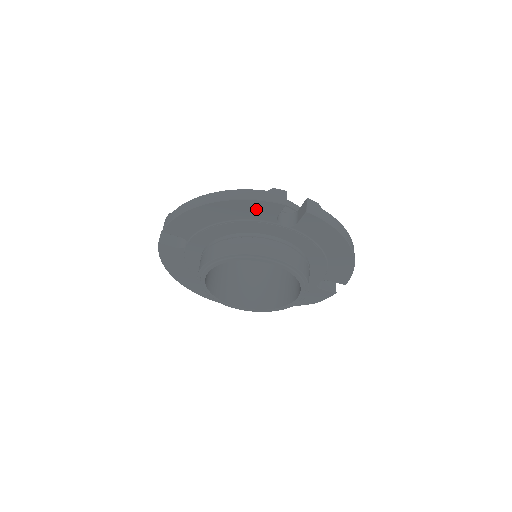
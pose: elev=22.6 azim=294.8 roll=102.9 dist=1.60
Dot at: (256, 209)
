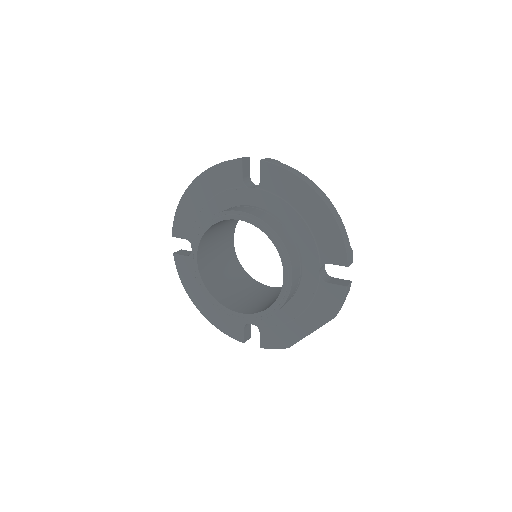
Dot at: (224, 175)
